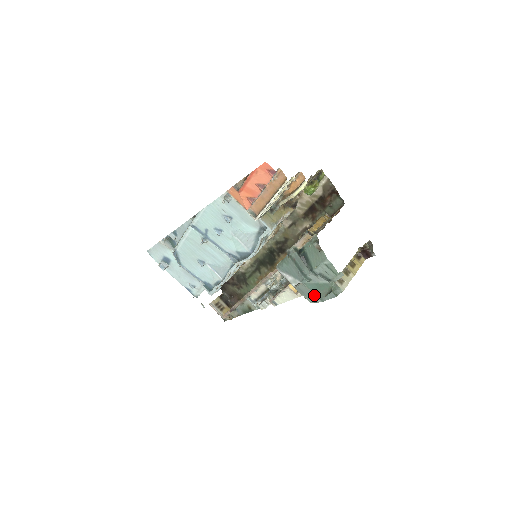
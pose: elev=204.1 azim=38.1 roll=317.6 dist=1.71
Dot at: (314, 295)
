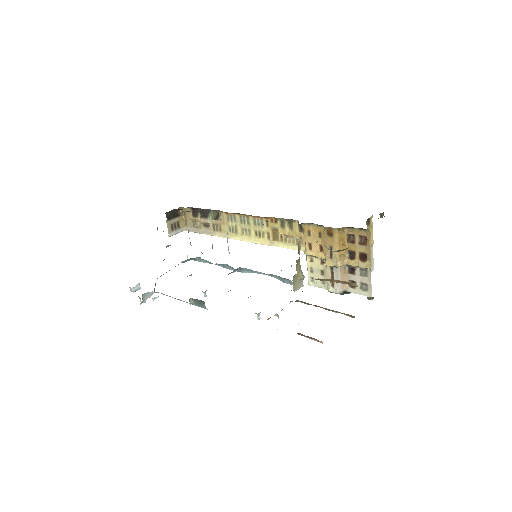
Dot at: occluded
